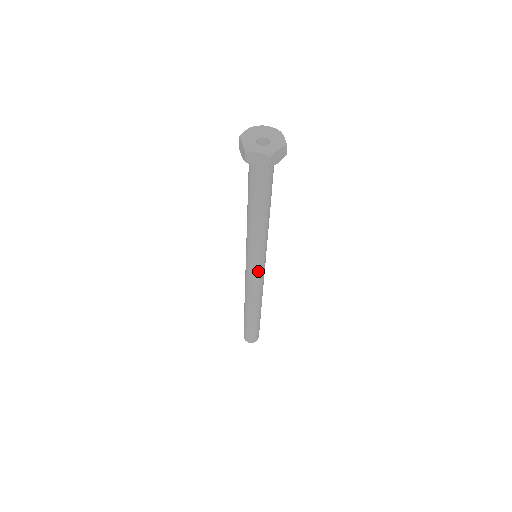
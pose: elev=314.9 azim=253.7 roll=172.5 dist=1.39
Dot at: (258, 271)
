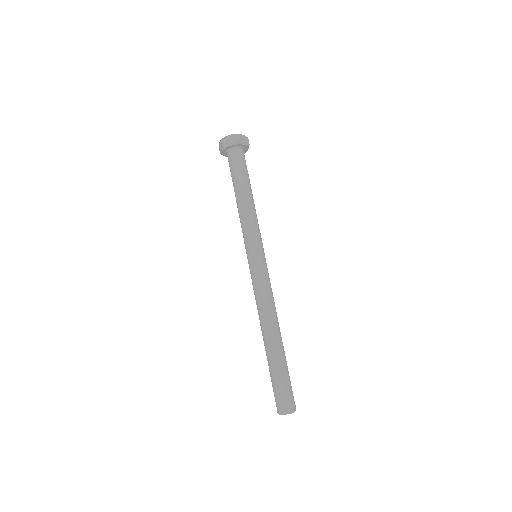
Dot at: (260, 265)
